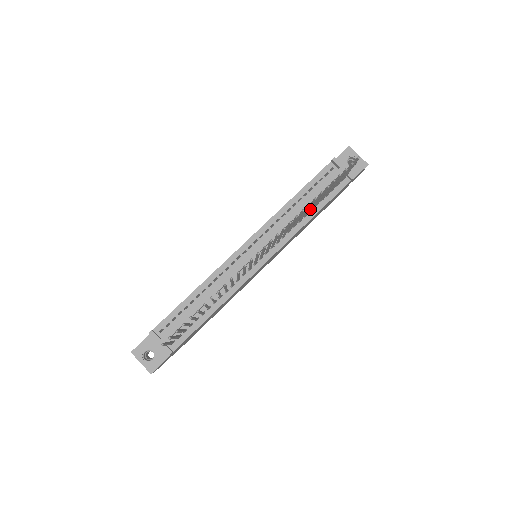
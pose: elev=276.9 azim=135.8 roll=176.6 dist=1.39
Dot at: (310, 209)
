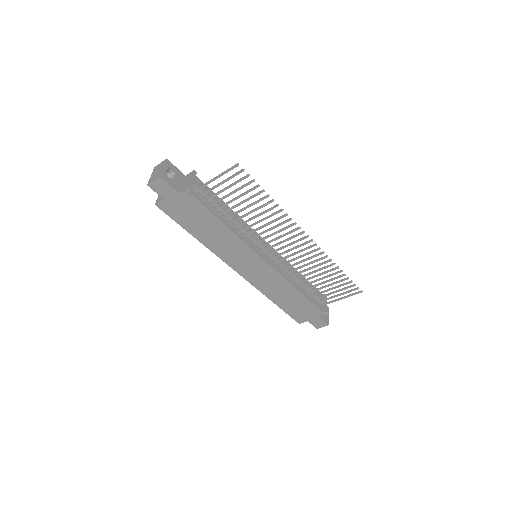
Dot at: (303, 285)
